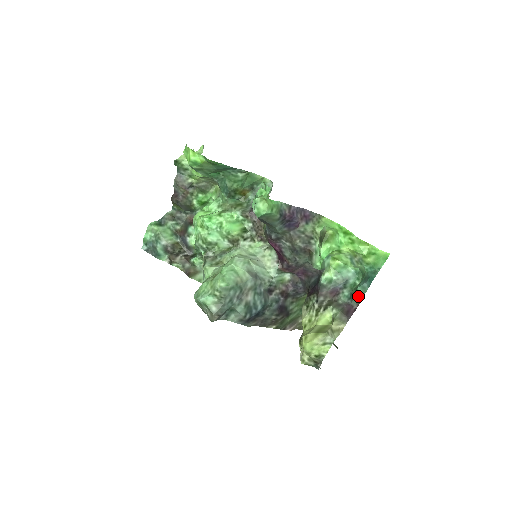
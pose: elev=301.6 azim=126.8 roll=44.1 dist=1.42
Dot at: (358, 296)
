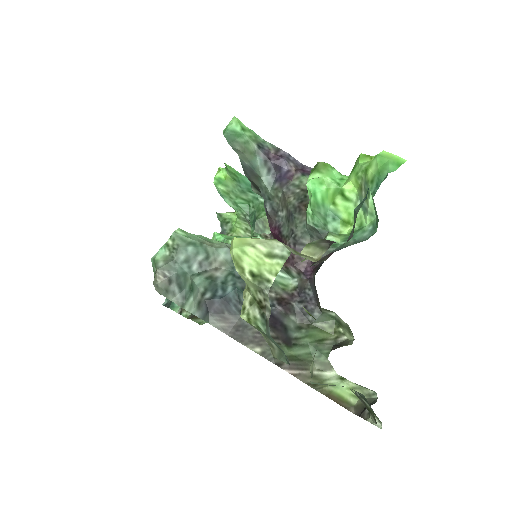
Dot at: (355, 220)
